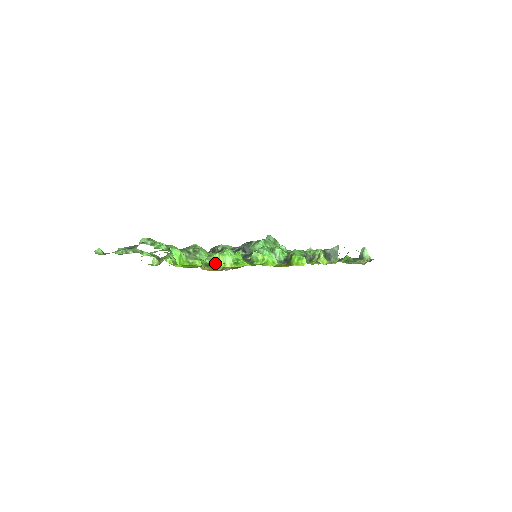
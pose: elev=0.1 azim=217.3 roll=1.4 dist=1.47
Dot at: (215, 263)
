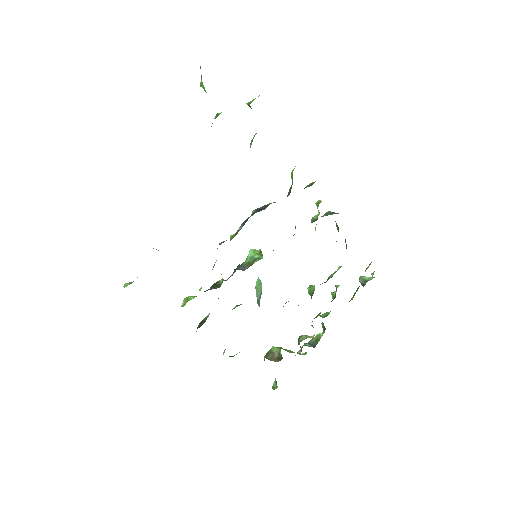
Dot at: occluded
